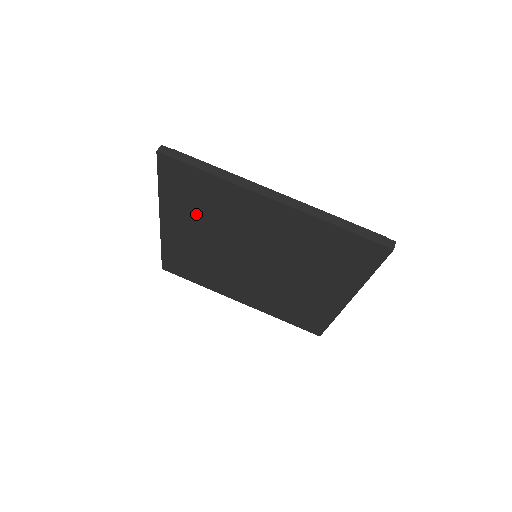
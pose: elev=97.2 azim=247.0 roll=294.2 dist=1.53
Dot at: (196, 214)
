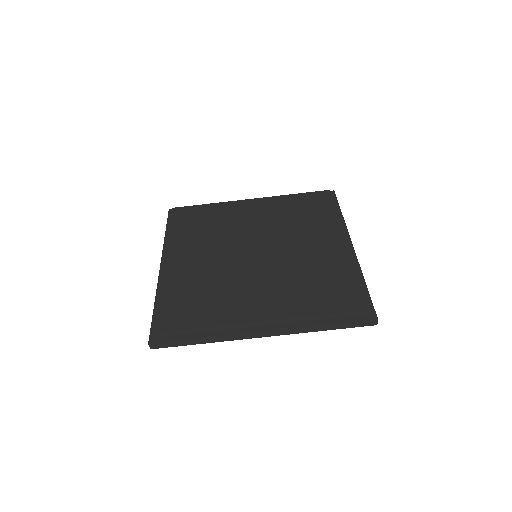
Dot at: occluded
